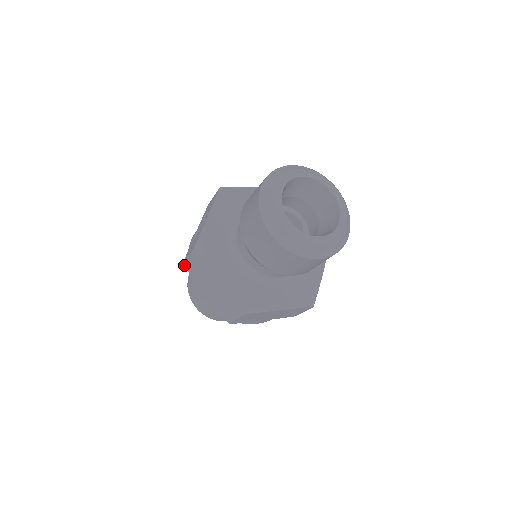
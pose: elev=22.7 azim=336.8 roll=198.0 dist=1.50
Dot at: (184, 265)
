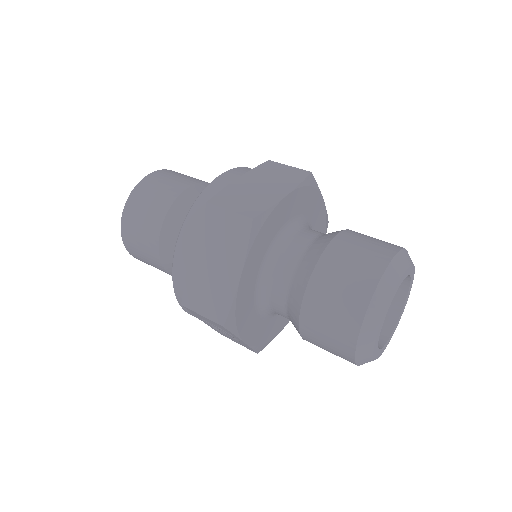
Dot at: occluded
